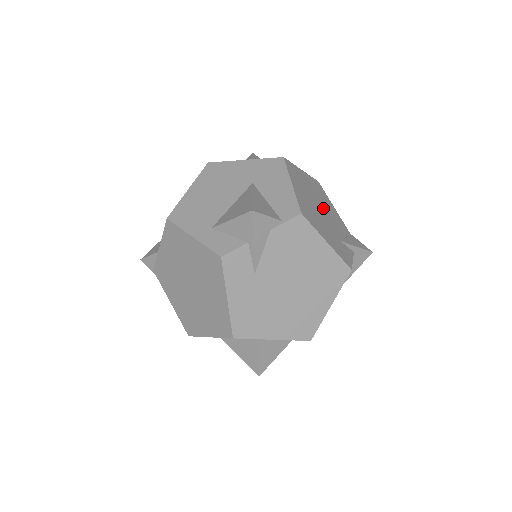
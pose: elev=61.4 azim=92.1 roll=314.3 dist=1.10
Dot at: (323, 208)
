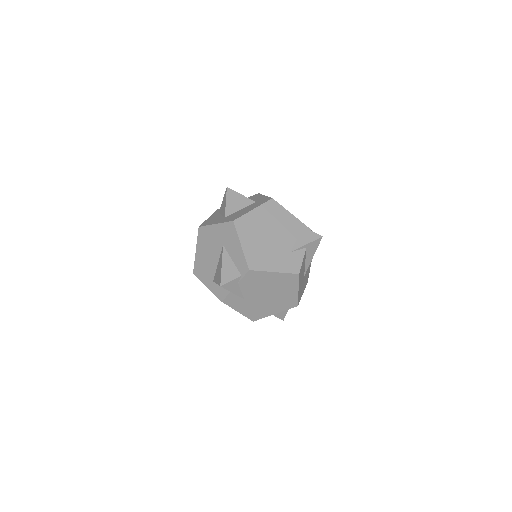
Dot at: (274, 232)
